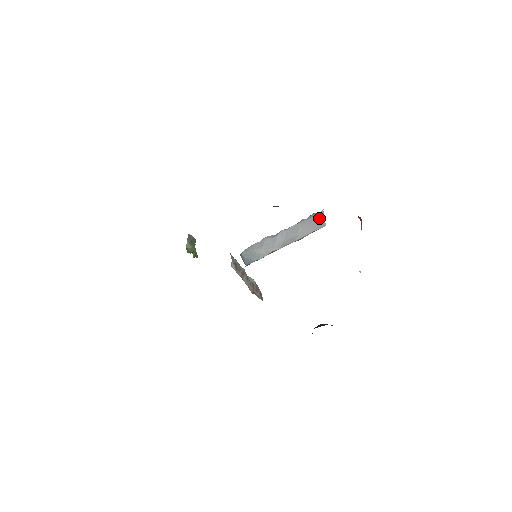
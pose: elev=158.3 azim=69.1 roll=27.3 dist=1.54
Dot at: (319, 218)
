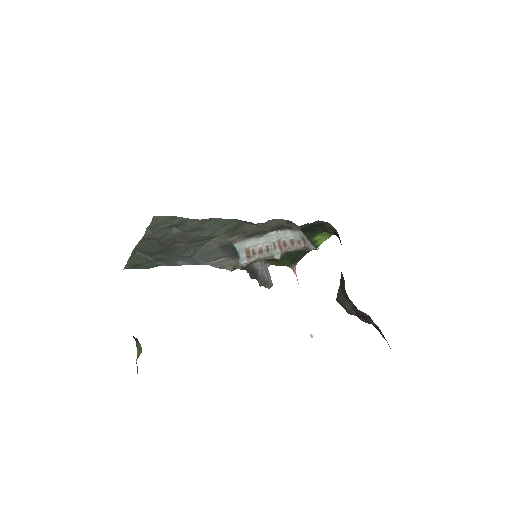
Dot at: (268, 273)
